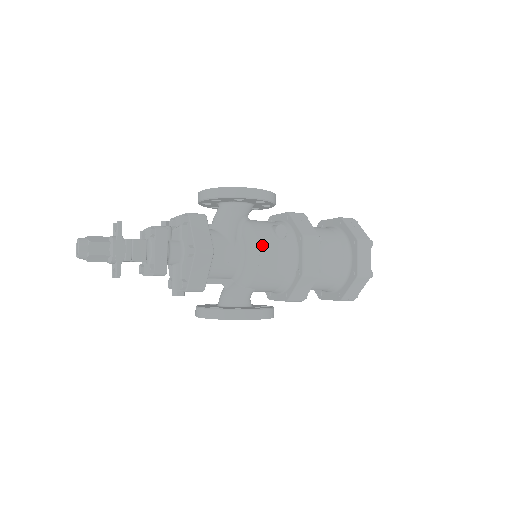
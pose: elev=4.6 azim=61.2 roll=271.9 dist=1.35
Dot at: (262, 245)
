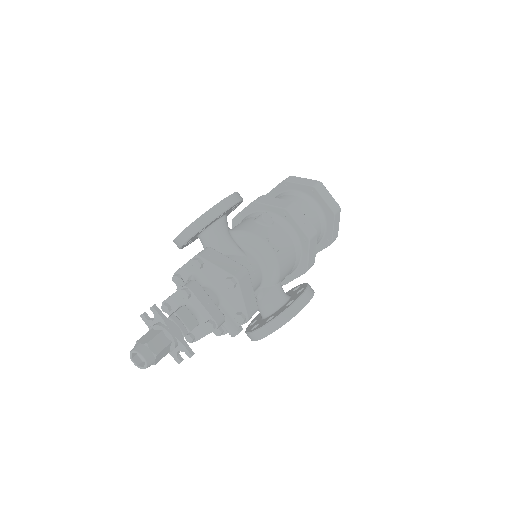
Dot at: (267, 239)
